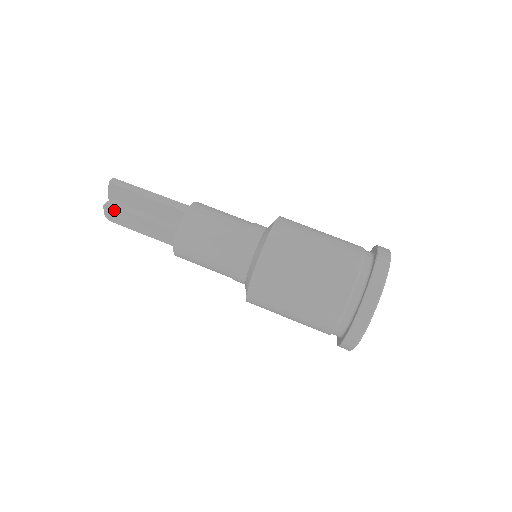
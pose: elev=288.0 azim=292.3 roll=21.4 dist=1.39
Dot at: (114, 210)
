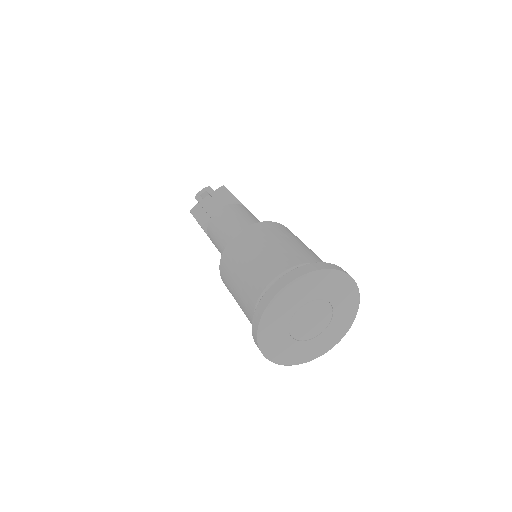
Dot at: (209, 190)
